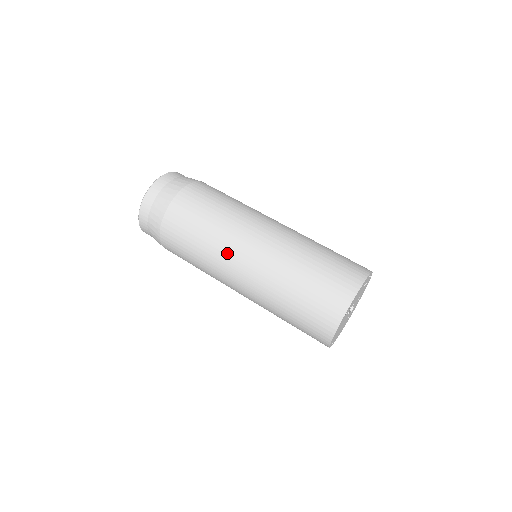
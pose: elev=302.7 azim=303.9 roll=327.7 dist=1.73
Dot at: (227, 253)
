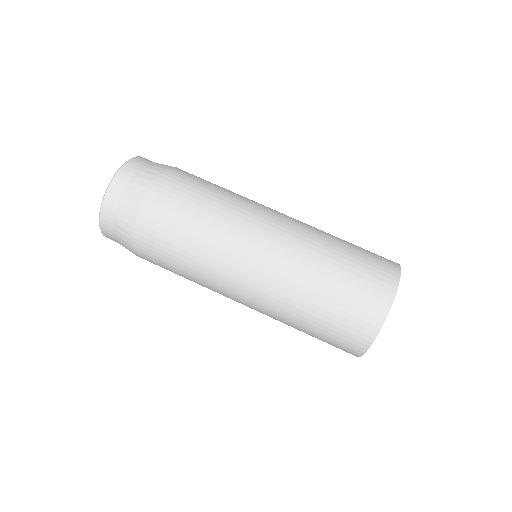
Dot at: (230, 256)
